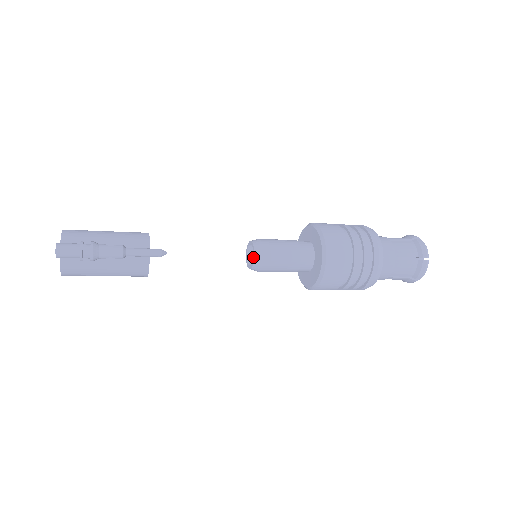
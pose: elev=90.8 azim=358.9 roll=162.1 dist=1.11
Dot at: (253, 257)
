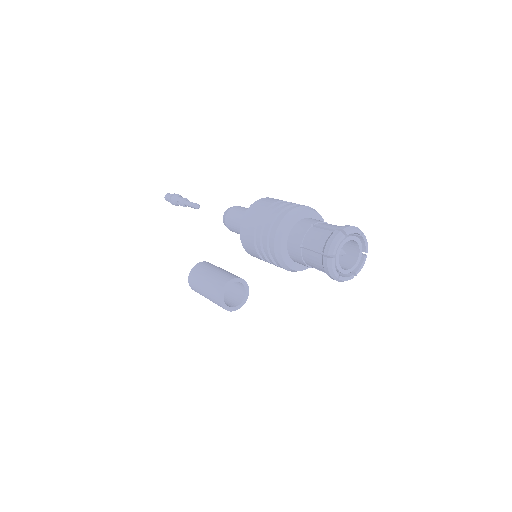
Dot at: occluded
